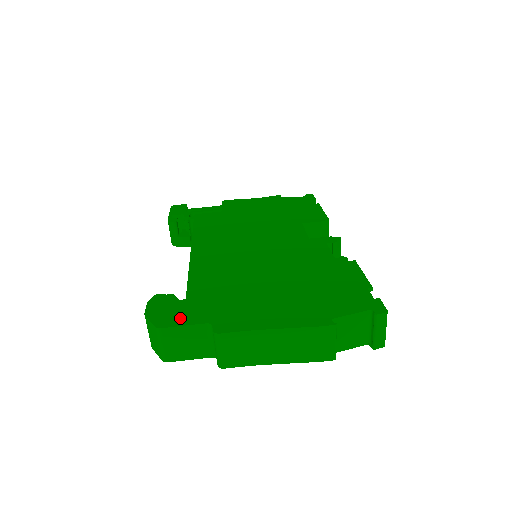
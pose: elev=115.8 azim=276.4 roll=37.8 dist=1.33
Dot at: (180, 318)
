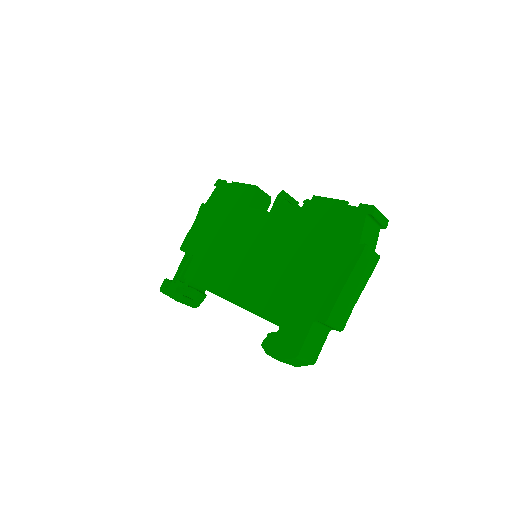
Dot at: (296, 339)
